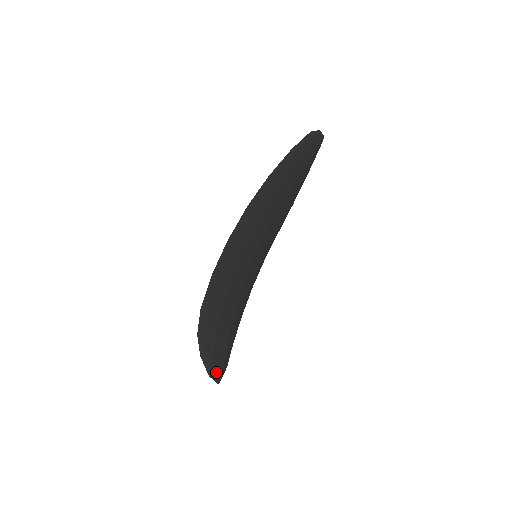
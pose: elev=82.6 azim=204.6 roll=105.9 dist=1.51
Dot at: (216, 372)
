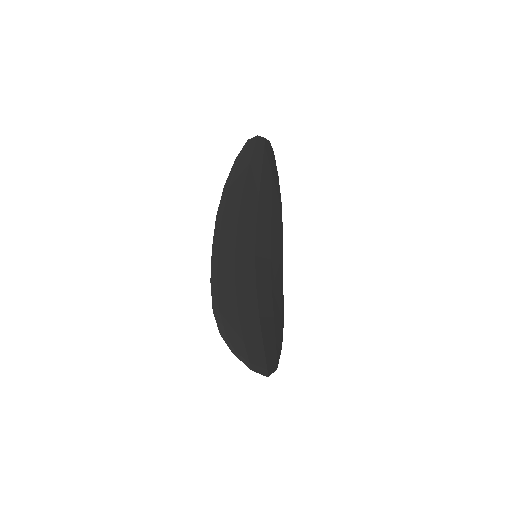
Dot at: (259, 366)
